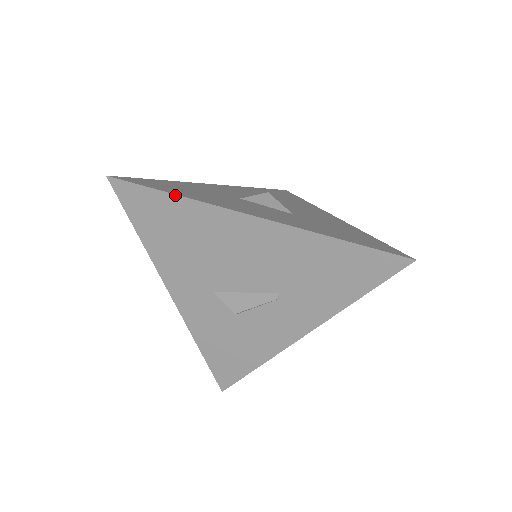
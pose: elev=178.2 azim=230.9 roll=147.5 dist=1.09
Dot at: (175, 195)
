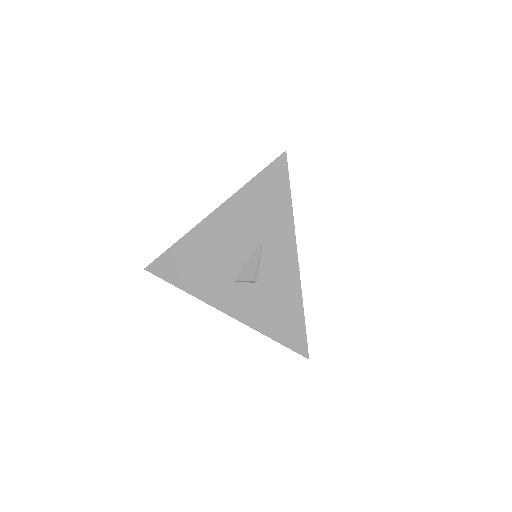
Dot at: (174, 245)
